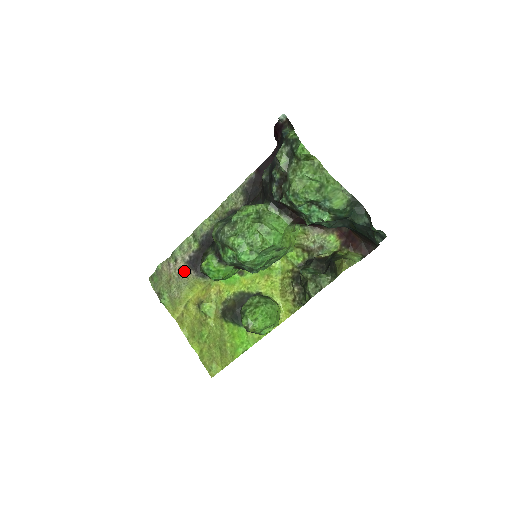
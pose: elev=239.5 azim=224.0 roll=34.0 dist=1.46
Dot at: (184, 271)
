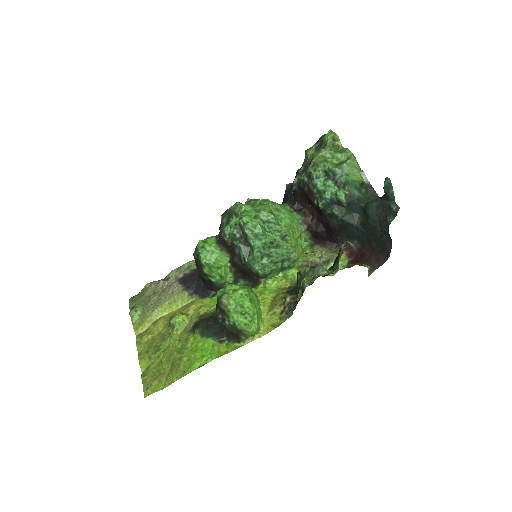
Dot at: (172, 286)
